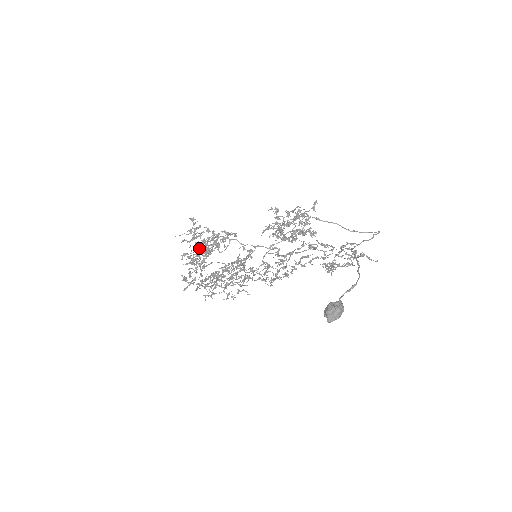
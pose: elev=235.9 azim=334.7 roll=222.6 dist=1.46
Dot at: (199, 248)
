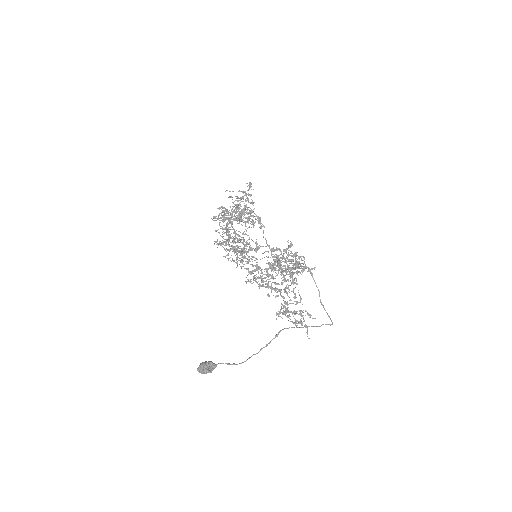
Dot at: (239, 207)
